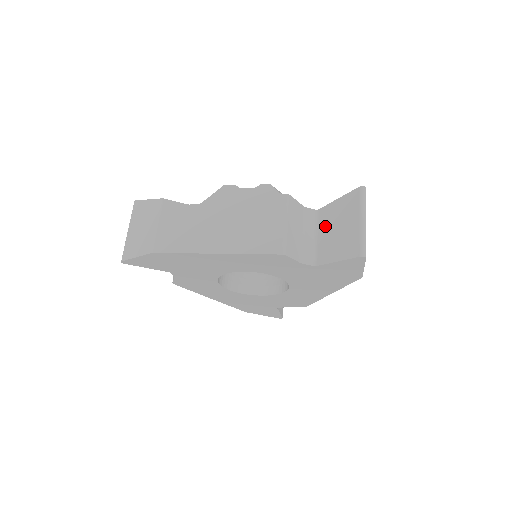
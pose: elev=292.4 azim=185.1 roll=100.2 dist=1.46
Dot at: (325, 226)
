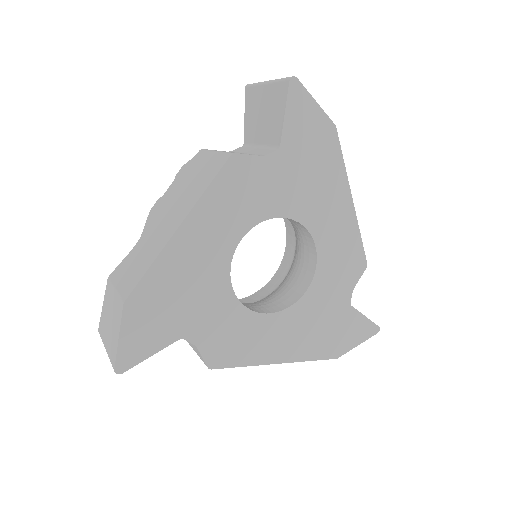
Dot at: (256, 133)
